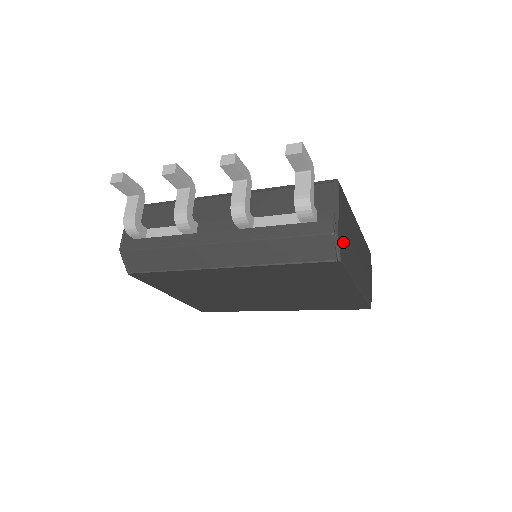
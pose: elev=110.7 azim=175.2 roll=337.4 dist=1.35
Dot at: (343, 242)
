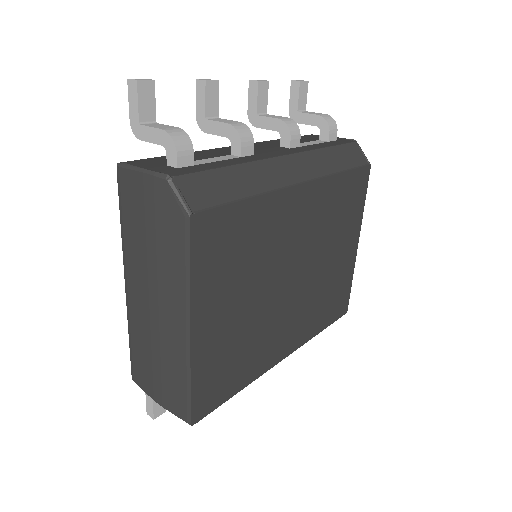
Dot at: occluded
